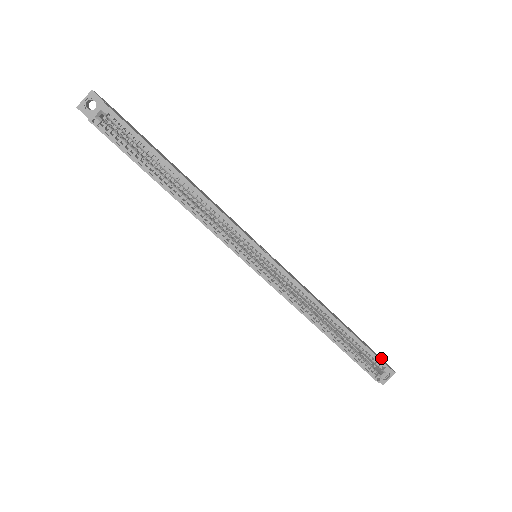
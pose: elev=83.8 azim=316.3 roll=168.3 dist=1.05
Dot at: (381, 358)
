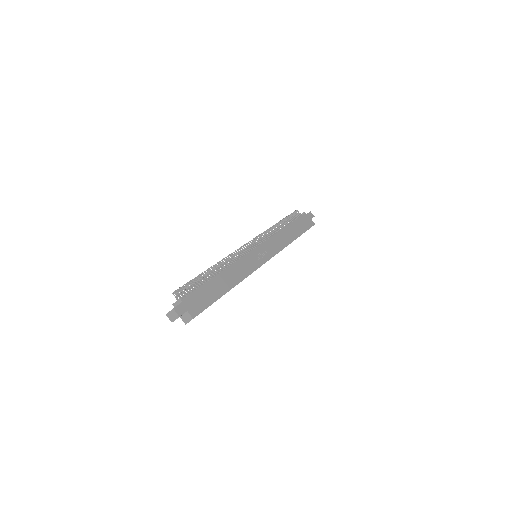
Dot at: (307, 214)
